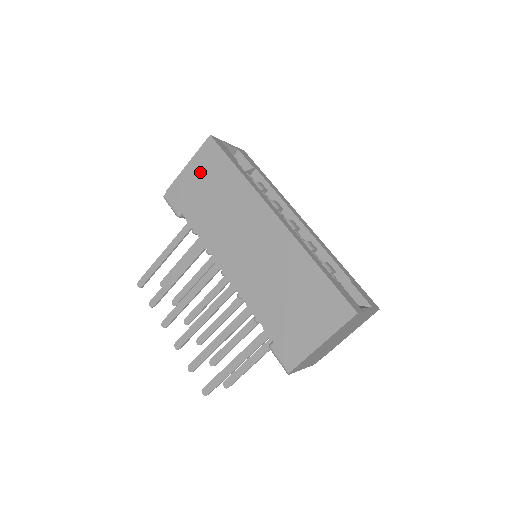
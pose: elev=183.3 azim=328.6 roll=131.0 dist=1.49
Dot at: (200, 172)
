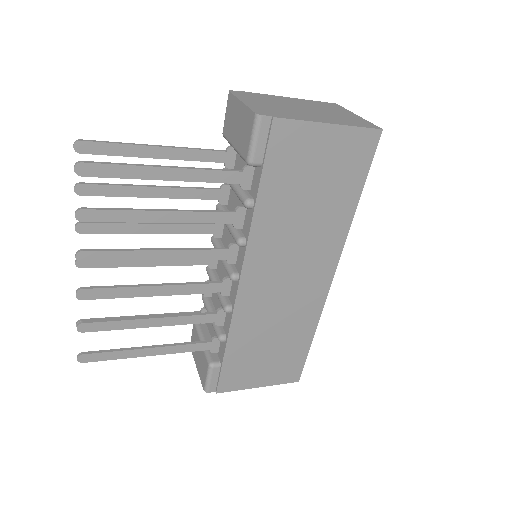
Dot at: (331, 155)
